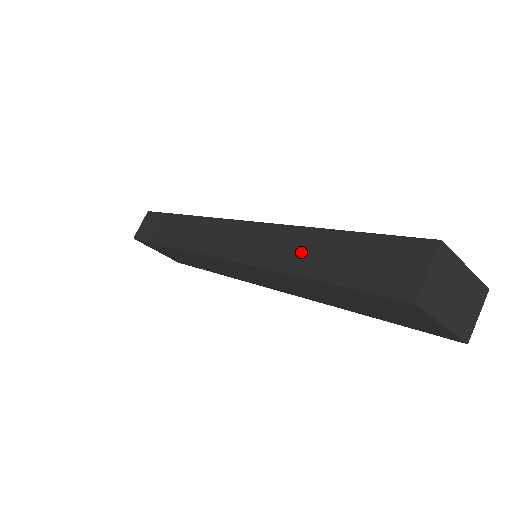
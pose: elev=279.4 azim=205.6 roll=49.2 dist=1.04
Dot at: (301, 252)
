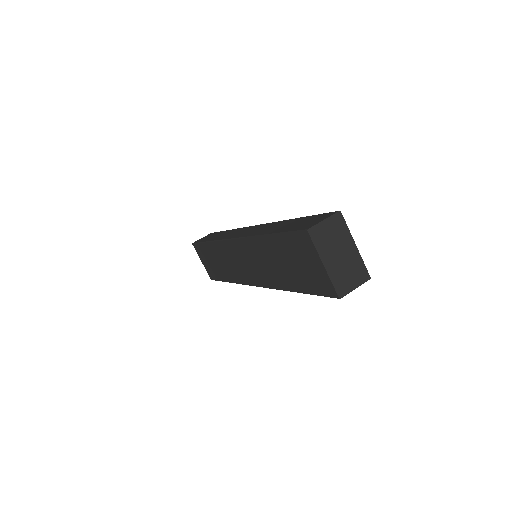
Dot at: (275, 227)
